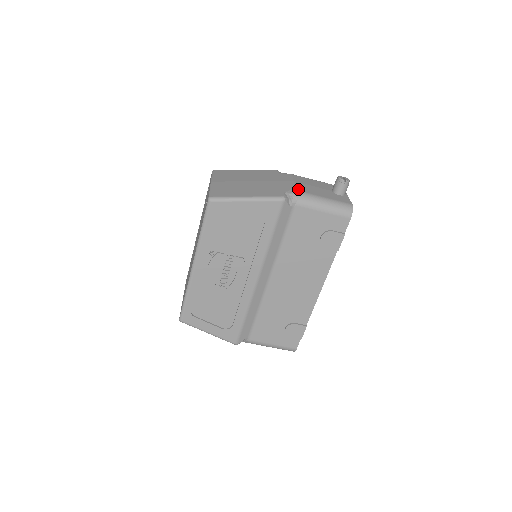
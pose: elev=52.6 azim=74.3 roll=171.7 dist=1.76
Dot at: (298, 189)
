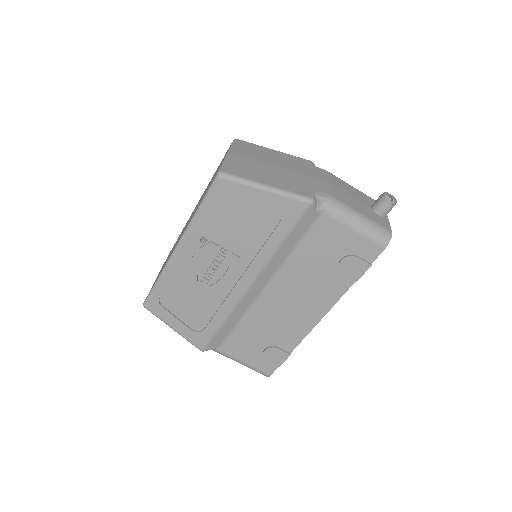
Dot at: (332, 194)
